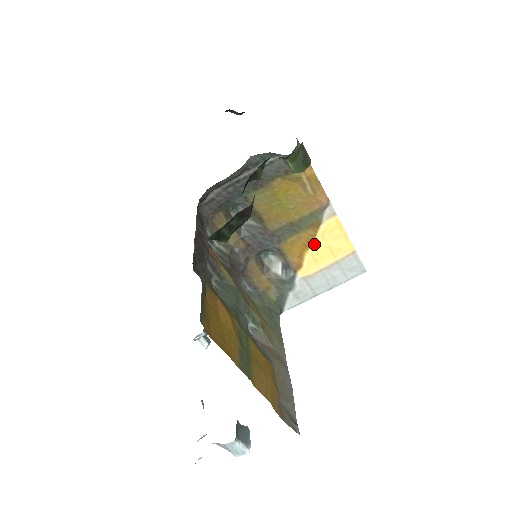
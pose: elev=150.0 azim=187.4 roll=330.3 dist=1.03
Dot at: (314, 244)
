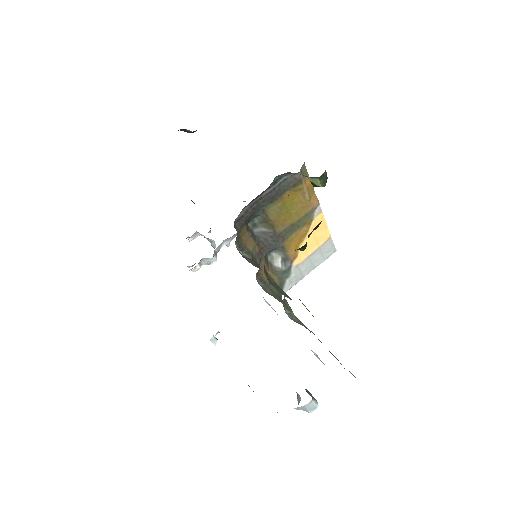
Dot at: (306, 237)
